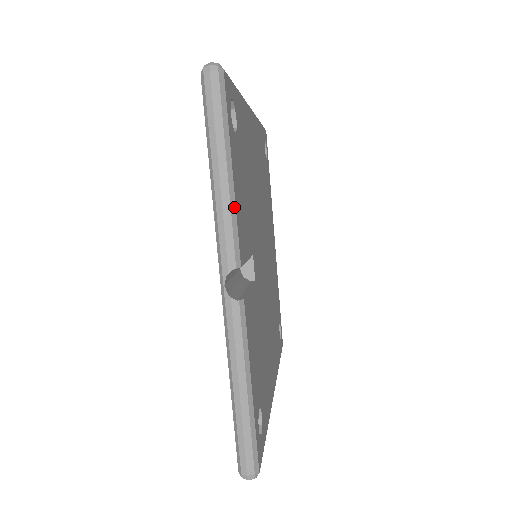
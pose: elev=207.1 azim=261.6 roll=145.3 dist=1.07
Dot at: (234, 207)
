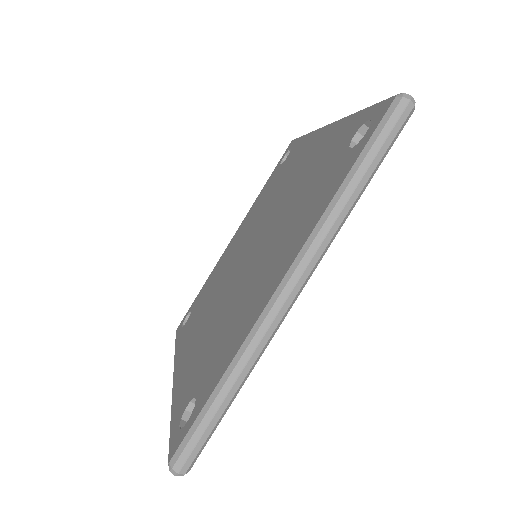
Dot at: occluded
